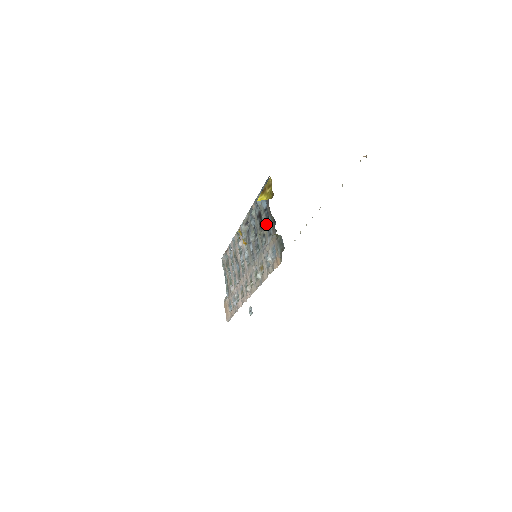
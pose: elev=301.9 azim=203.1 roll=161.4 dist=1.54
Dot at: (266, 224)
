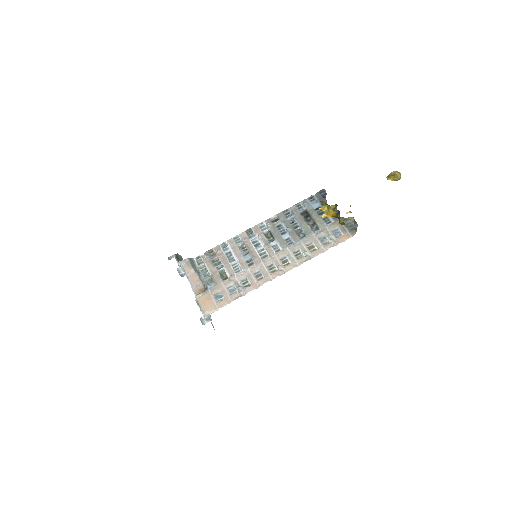
Dot at: occluded
